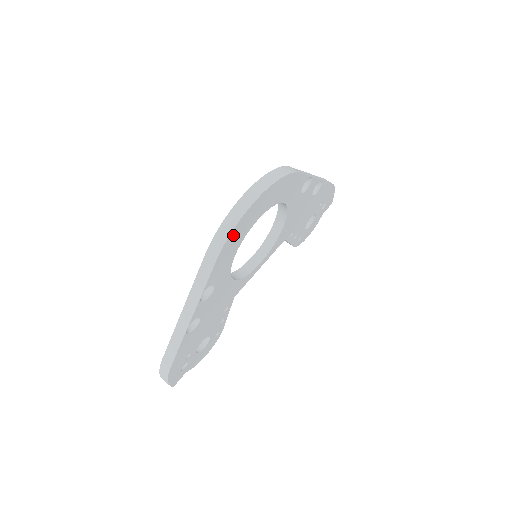
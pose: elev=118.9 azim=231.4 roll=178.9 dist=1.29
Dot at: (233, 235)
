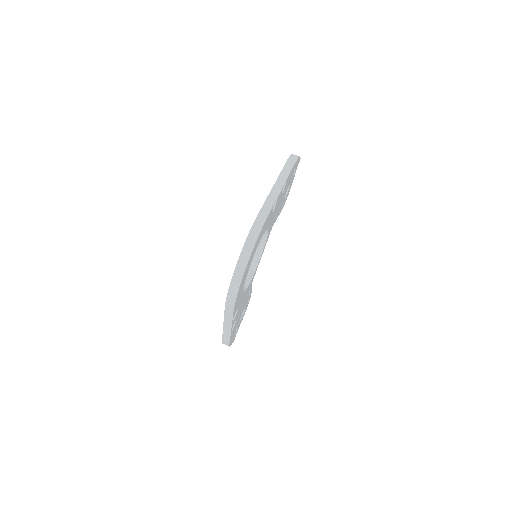
Dot at: (238, 294)
